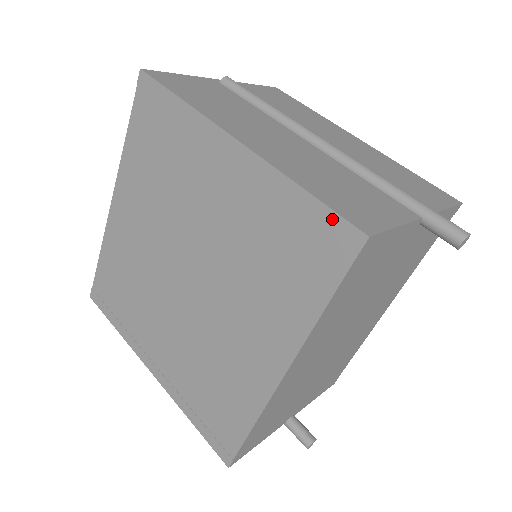
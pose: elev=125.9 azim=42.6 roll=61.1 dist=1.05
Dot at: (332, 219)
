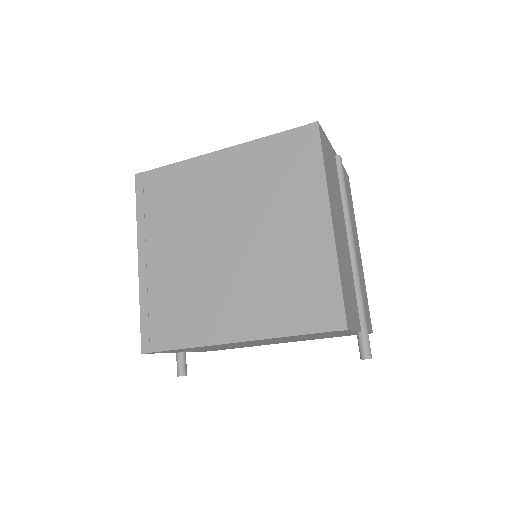
Dot at: (339, 305)
